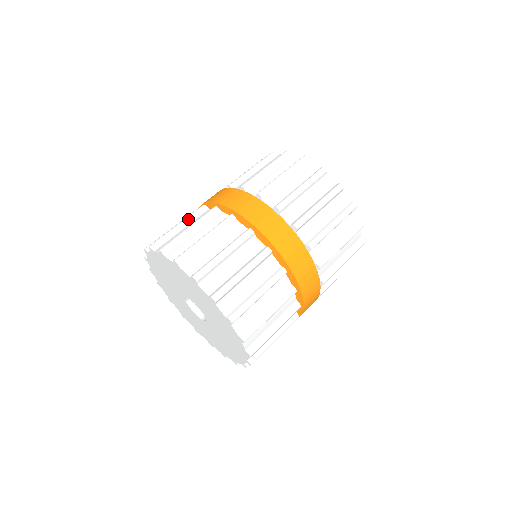
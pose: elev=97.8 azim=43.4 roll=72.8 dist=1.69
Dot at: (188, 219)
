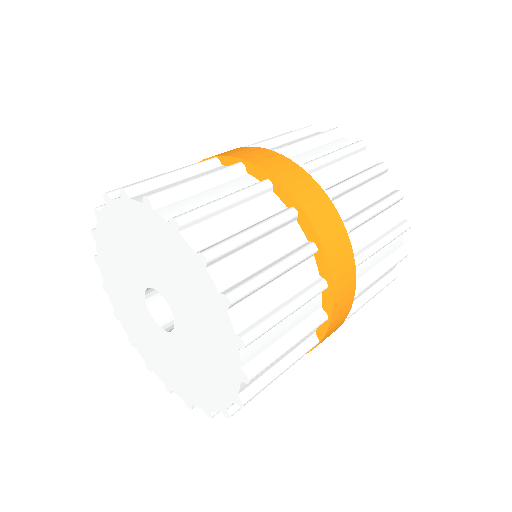
Dot at: (191, 168)
